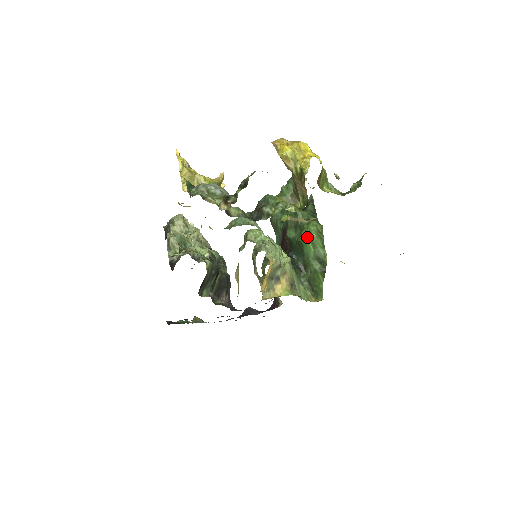
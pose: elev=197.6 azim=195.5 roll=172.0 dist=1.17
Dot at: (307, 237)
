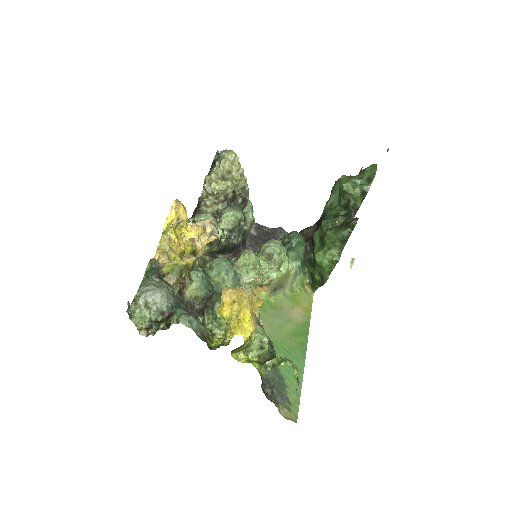
Dot at: (317, 261)
